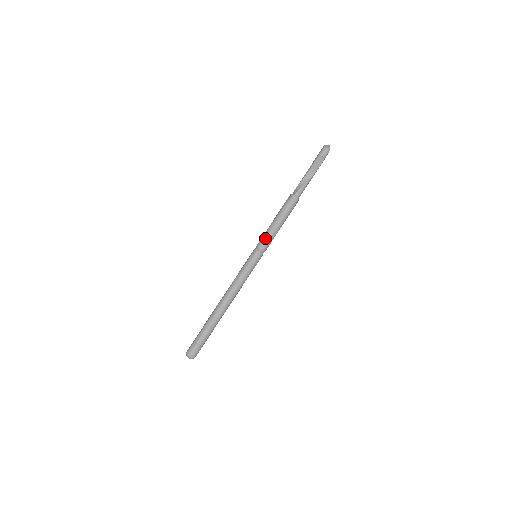
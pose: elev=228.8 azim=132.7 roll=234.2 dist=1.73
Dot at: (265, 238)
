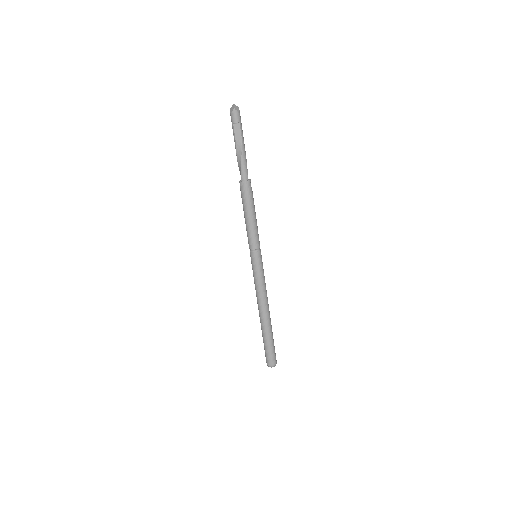
Dot at: (248, 238)
